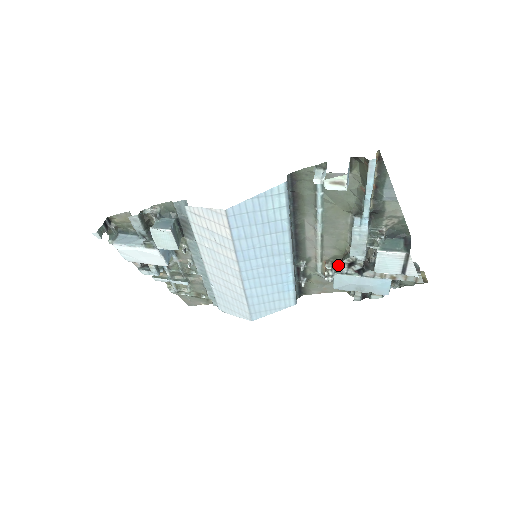
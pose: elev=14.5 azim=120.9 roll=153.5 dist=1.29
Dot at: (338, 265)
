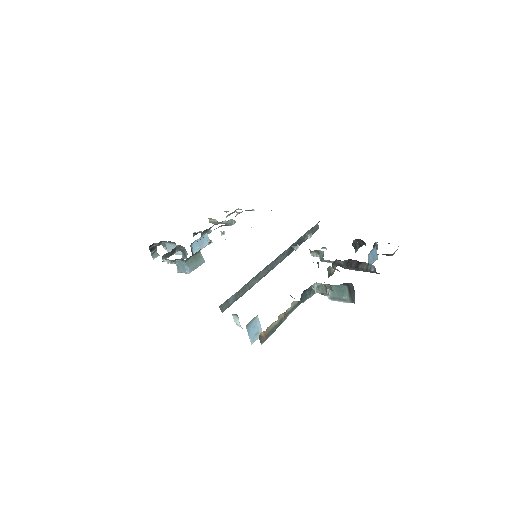
Dot at: (321, 252)
